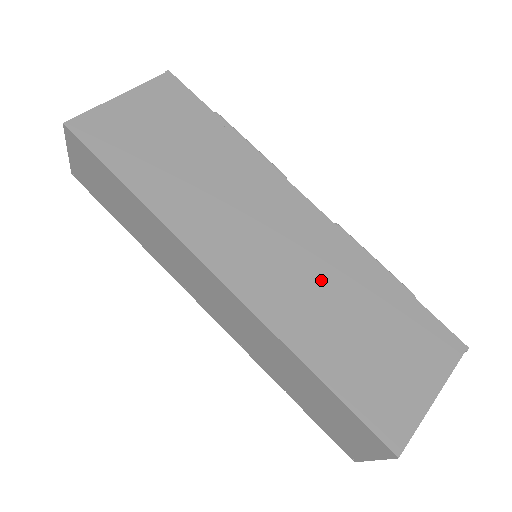
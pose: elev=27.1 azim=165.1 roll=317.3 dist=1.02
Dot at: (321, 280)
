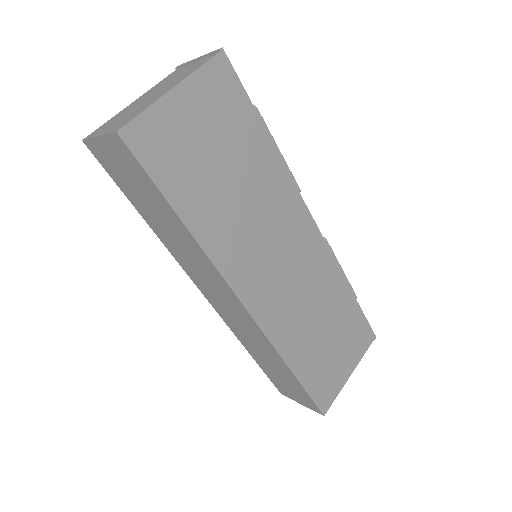
Dot at: (310, 299)
